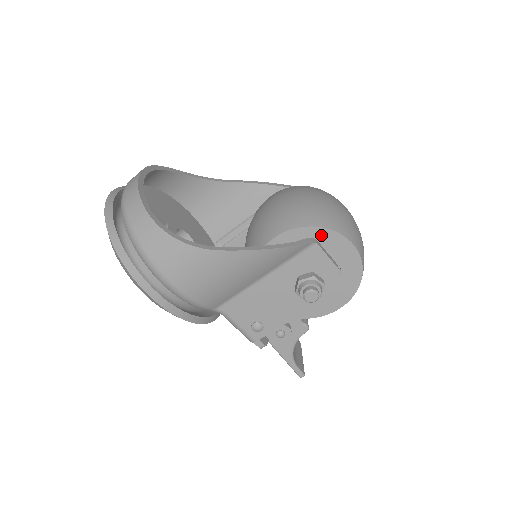
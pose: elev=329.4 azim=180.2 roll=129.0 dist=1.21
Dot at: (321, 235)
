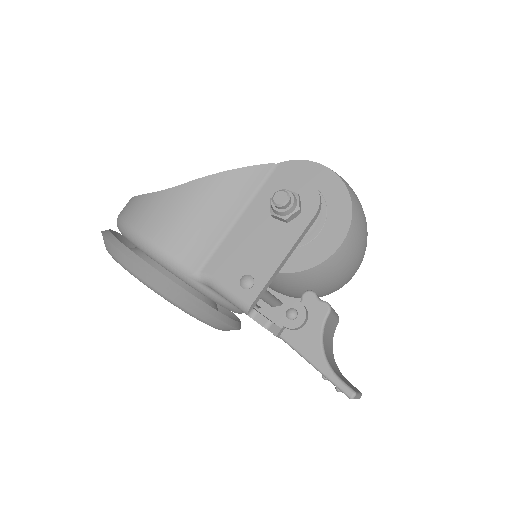
Dot at: (288, 168)
